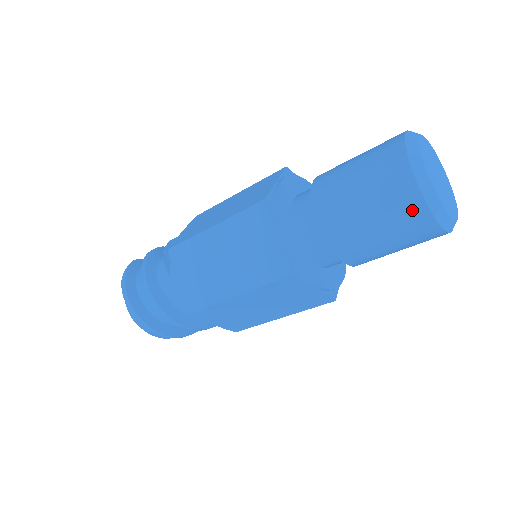
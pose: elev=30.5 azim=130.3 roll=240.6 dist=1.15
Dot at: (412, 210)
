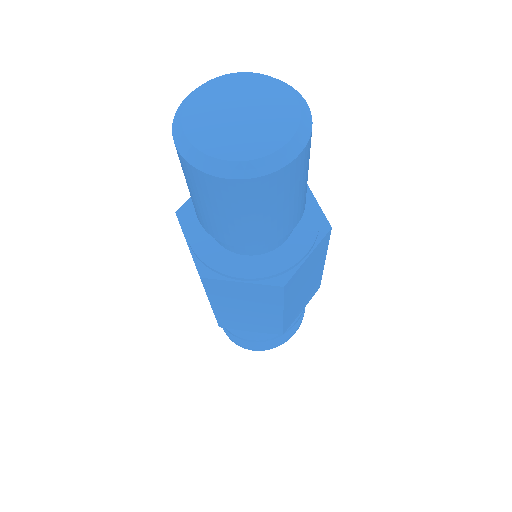
Dot at: (265, 187)
